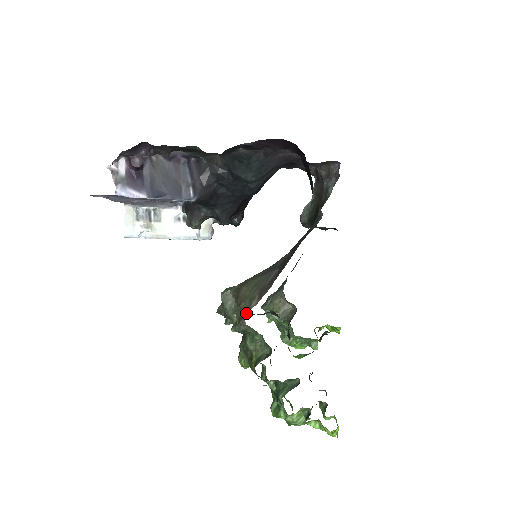
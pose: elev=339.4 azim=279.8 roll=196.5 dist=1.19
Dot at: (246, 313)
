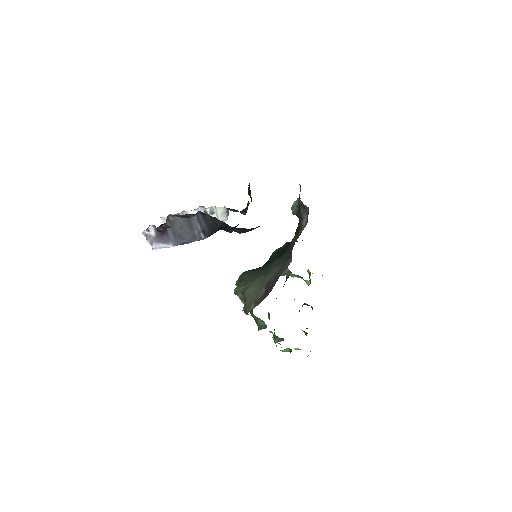
Dot at: (248, 310)
